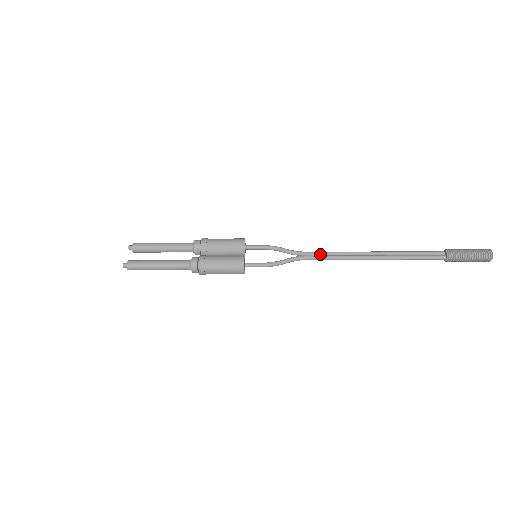
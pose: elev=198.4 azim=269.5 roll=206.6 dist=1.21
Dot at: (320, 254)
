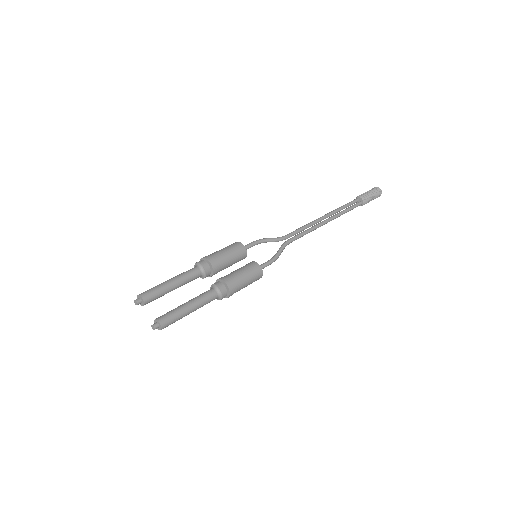
Dot at: (297, 233)
